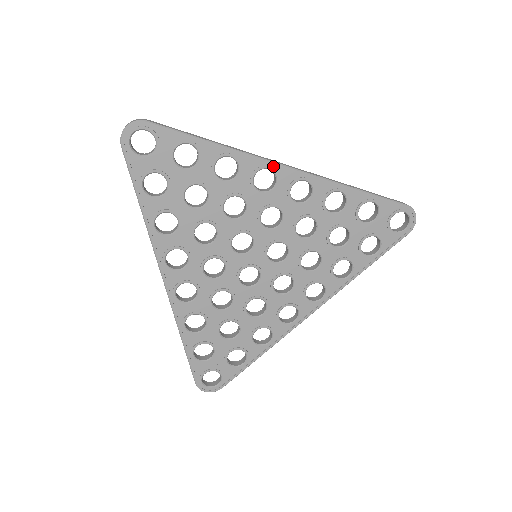
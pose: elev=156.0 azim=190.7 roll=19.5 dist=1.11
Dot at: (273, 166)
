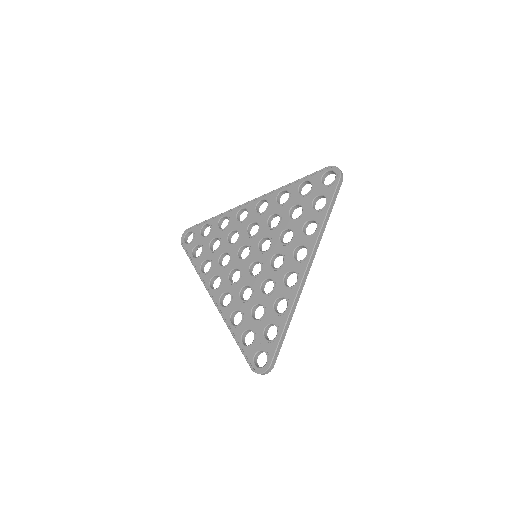
Dot at: (243, 206)
